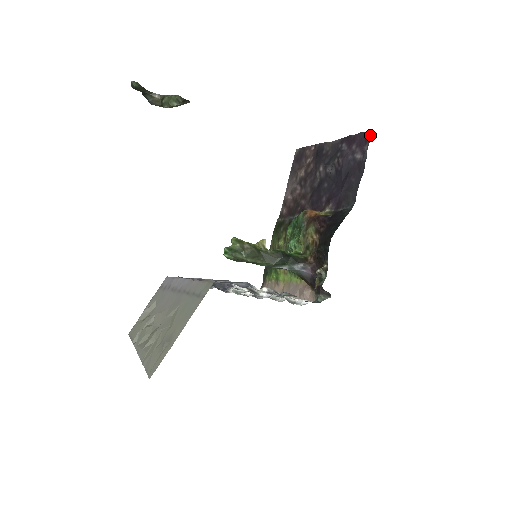
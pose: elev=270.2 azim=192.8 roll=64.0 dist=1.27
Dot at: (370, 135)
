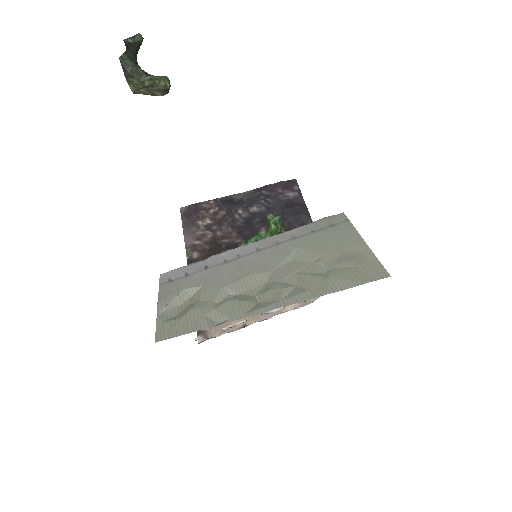
Dot at: (295, 181)
